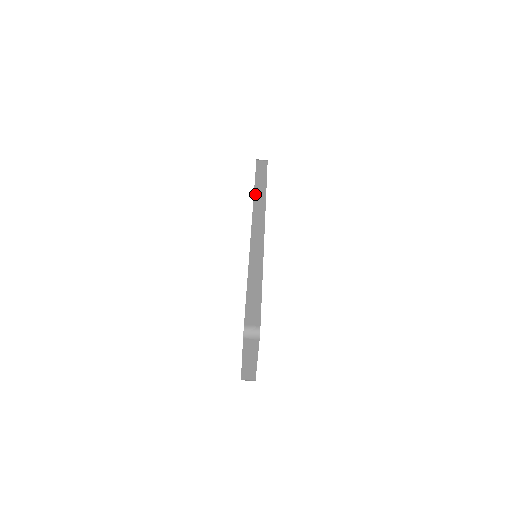
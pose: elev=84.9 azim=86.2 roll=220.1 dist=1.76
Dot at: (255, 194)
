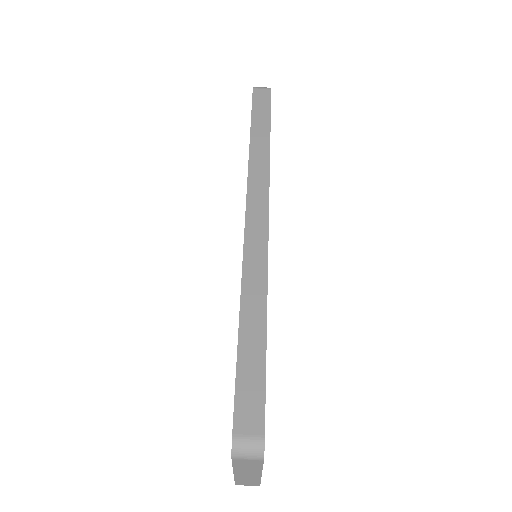
Dot at: (251, 150)
